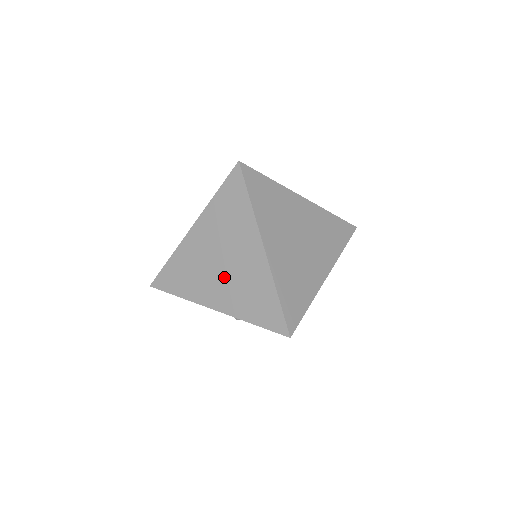
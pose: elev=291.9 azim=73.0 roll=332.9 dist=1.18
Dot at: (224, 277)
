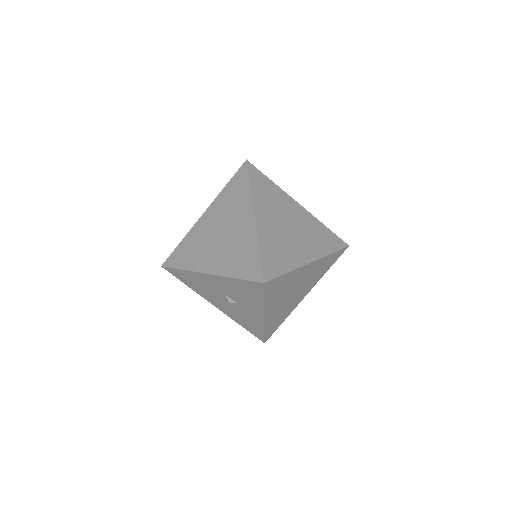
Dot at: (220, 245)
